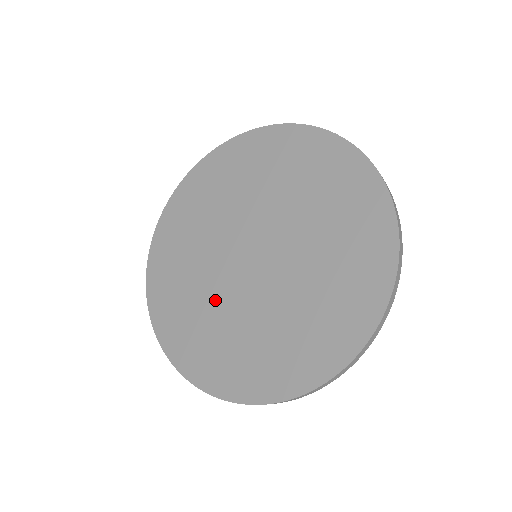
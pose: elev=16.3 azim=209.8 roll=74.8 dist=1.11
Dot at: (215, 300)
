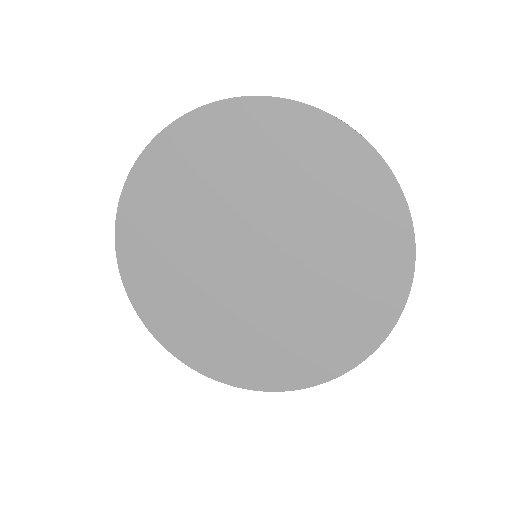
Dot at: (254, 318)
